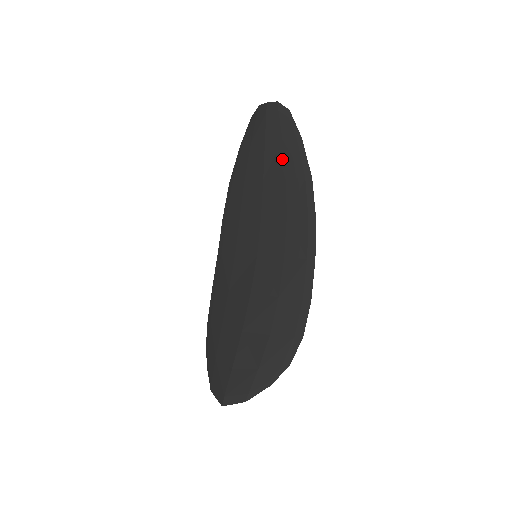
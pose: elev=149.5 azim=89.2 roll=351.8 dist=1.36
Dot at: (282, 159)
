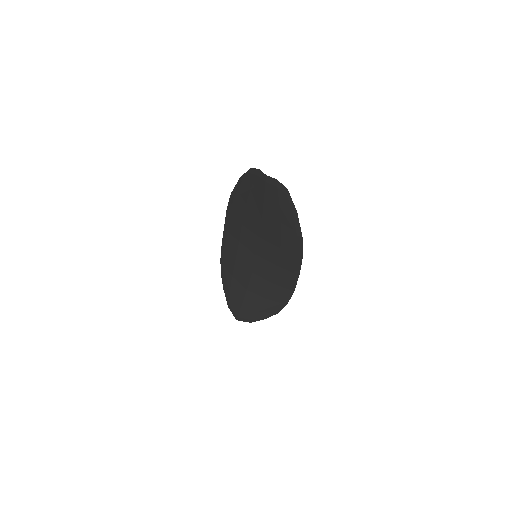
Dot at: (279, 217)
